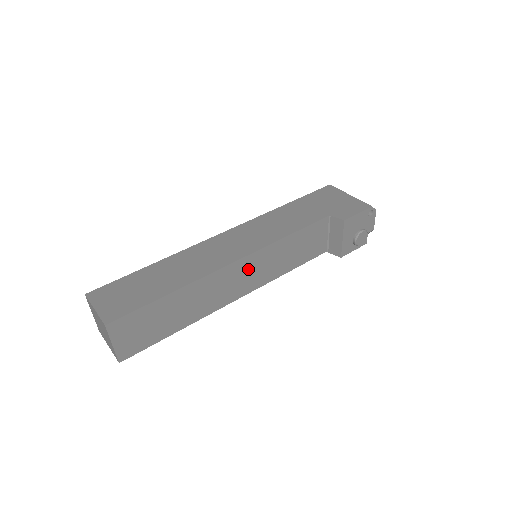
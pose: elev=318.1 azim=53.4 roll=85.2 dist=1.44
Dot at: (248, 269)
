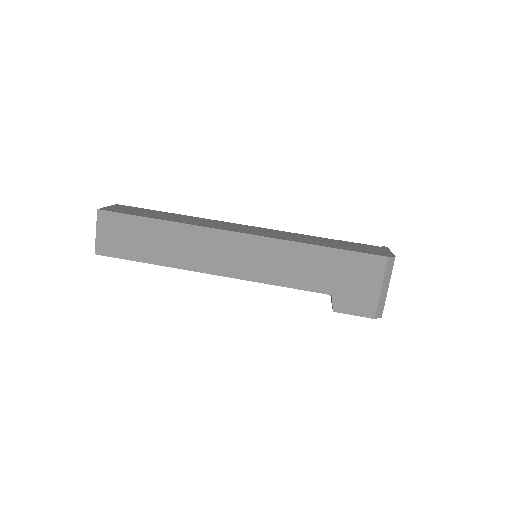
Dot at: occluded
